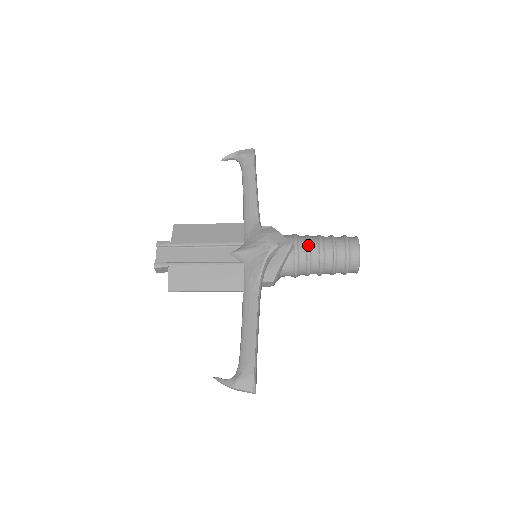
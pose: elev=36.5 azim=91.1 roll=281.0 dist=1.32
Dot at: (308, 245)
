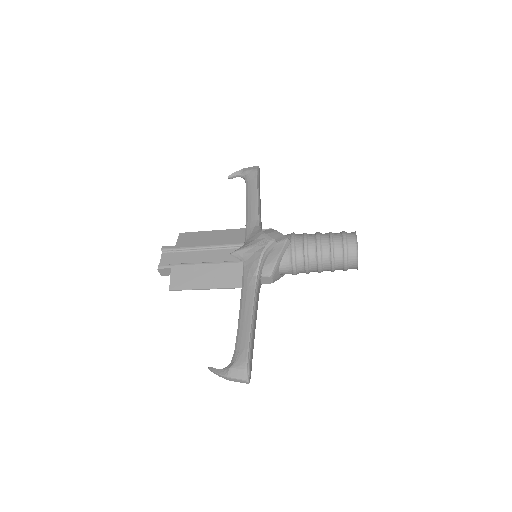
Dot at: (305, 239)
